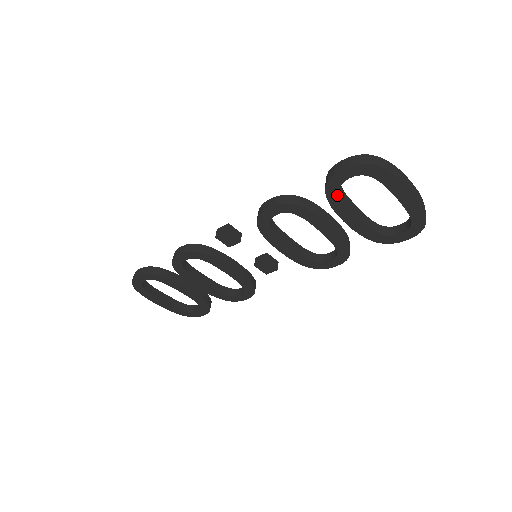
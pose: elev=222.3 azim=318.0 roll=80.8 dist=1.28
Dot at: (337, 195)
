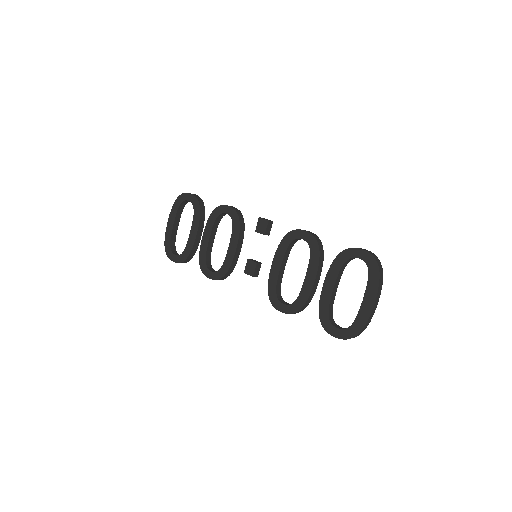
Dot at: (342, 262)
